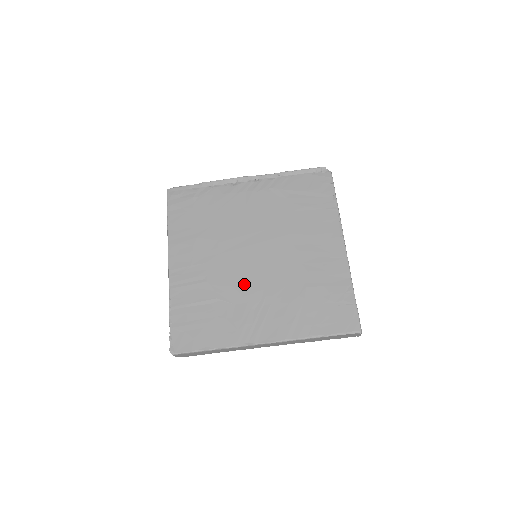
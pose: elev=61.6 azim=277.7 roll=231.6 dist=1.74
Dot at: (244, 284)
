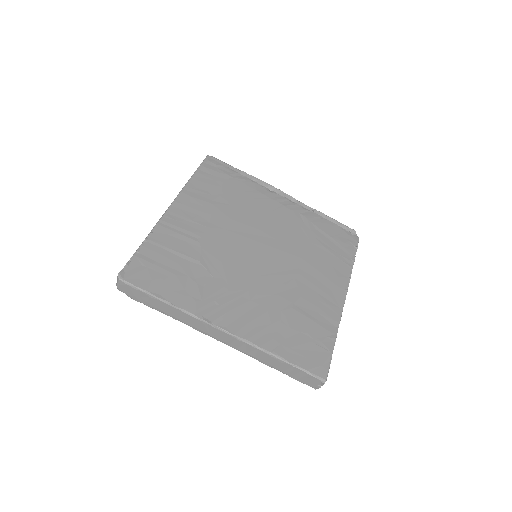
Dot at: (234, 267)
